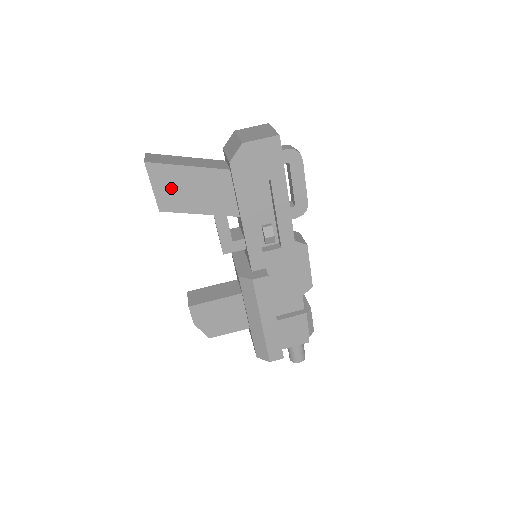
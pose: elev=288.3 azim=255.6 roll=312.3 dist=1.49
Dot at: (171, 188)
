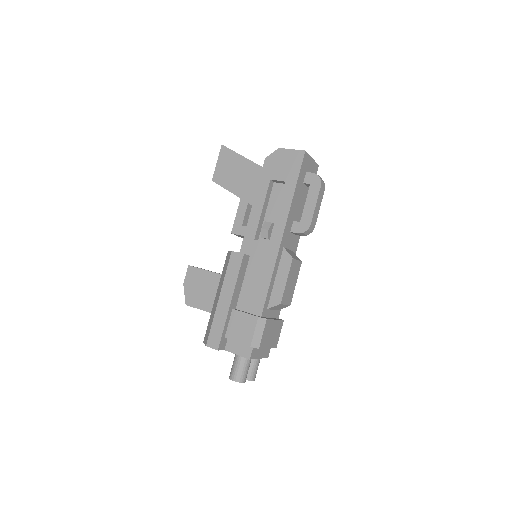
Dot at: (227, 167)
